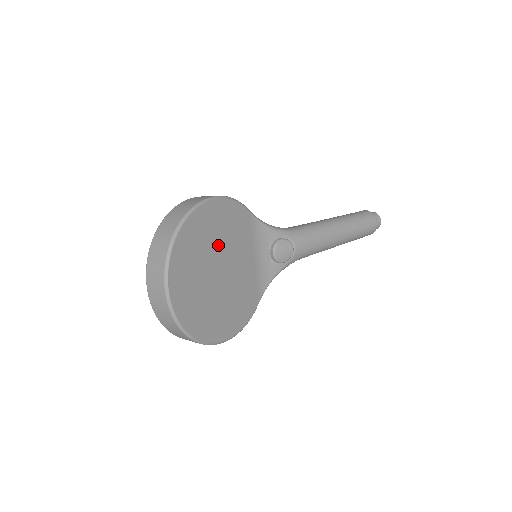
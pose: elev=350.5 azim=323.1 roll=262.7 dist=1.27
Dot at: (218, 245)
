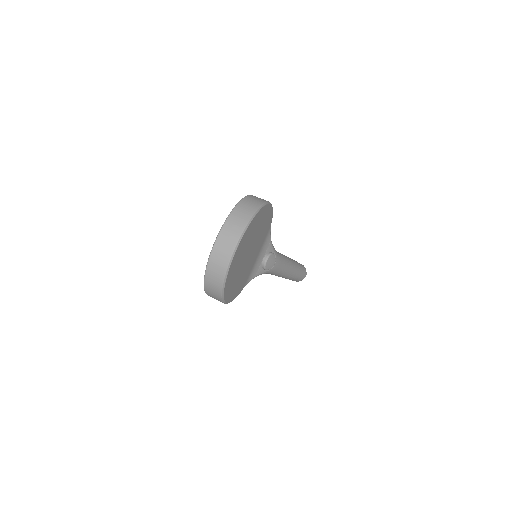
Dot at: (257, 235)
